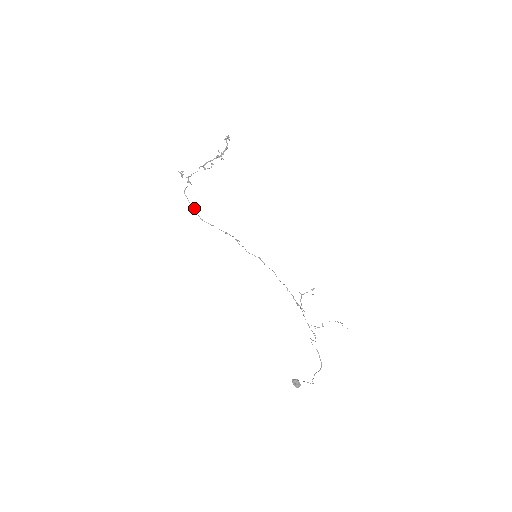
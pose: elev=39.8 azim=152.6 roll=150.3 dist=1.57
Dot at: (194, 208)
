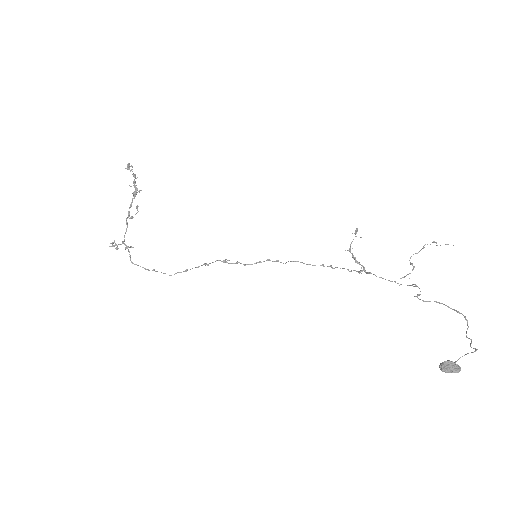
Dot at: occluded
